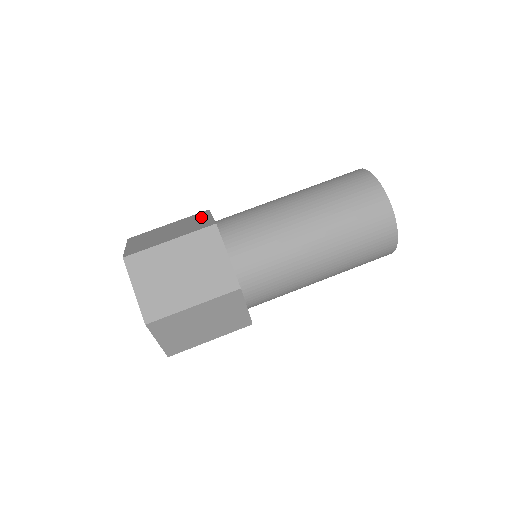
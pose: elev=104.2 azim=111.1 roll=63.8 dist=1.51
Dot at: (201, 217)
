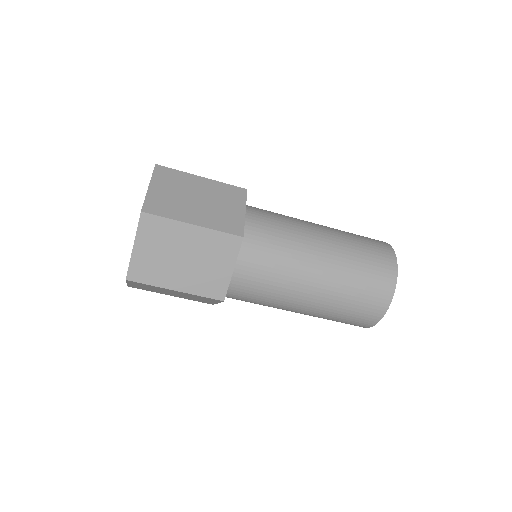
Dot at: (235, 201)
